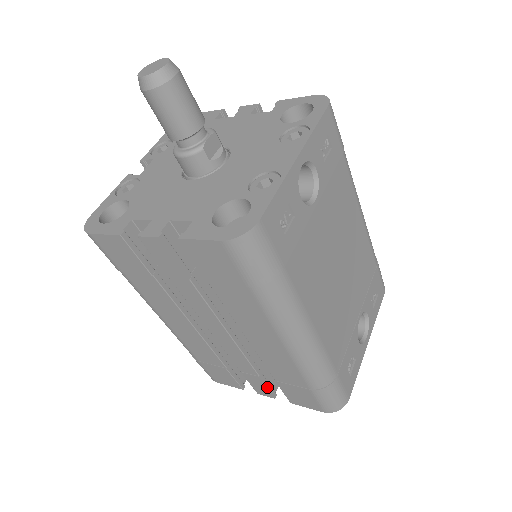
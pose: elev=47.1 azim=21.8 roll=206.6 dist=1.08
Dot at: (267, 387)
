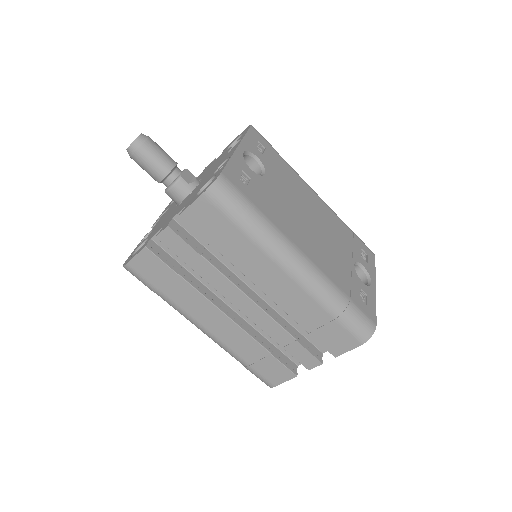
Dot at: (309, 352)
